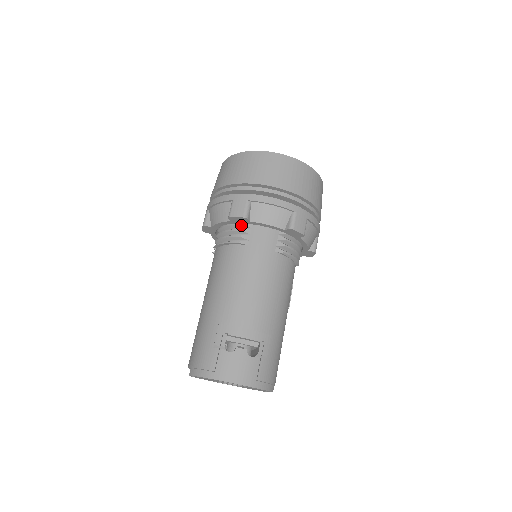
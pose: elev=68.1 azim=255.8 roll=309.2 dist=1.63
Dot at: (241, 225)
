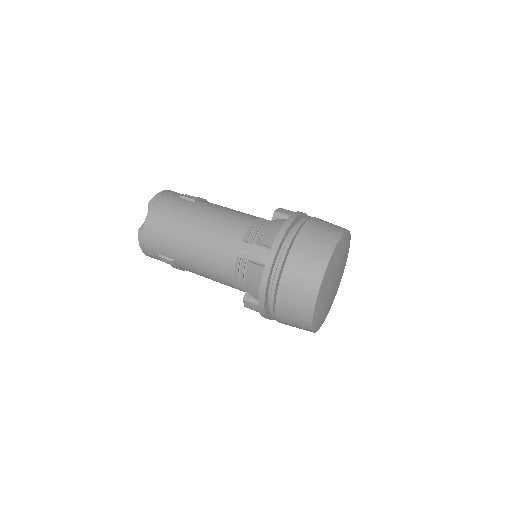
Dot at: occluded
